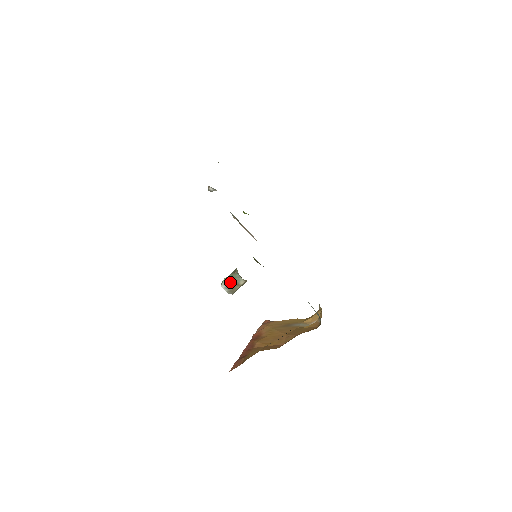
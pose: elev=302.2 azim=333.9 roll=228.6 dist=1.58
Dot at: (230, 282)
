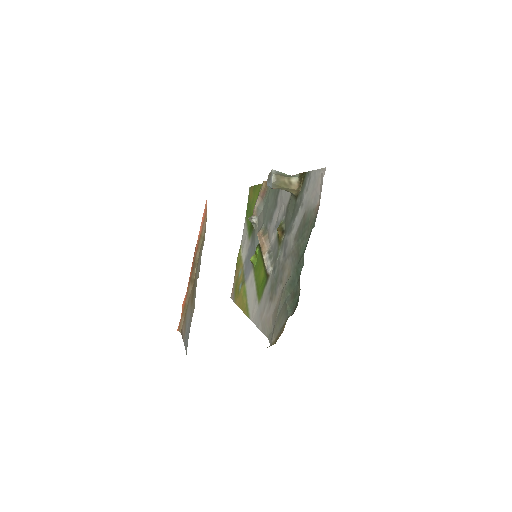
Dot at: (283, 173)
